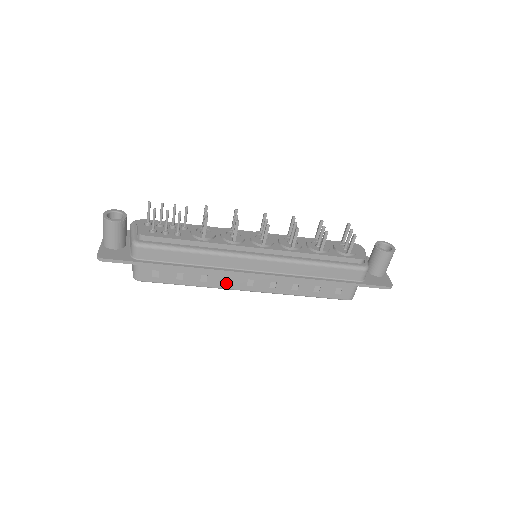
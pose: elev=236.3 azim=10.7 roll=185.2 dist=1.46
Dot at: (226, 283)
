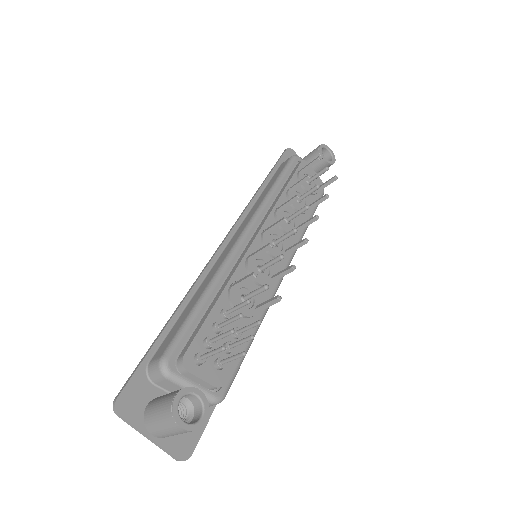
Dot at: occluded
